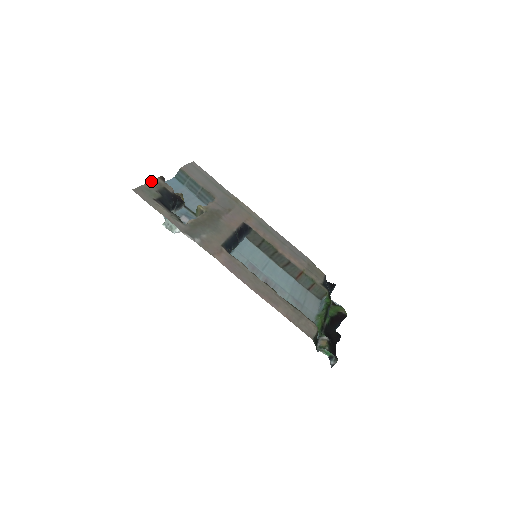
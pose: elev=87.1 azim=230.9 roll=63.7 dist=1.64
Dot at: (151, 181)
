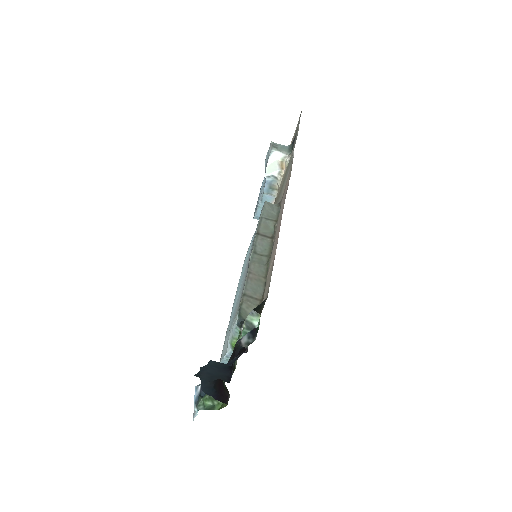
Dot at: (292, 140)
